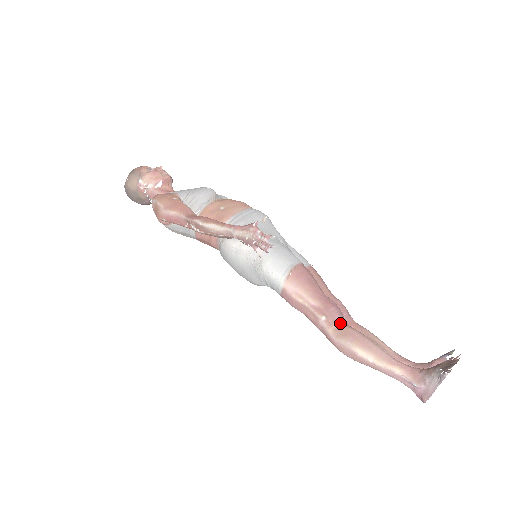
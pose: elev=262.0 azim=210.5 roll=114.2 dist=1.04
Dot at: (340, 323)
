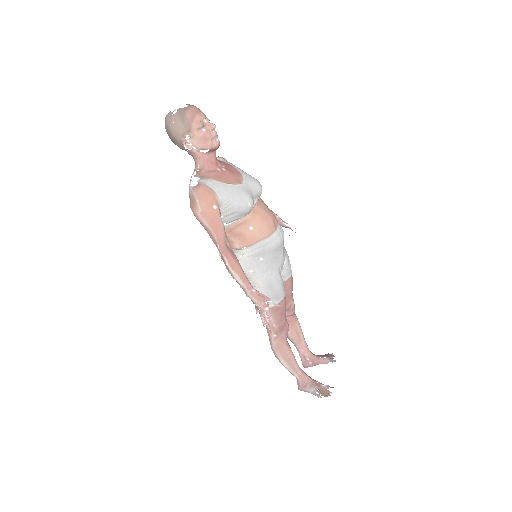
Dot at: (283, 342)
